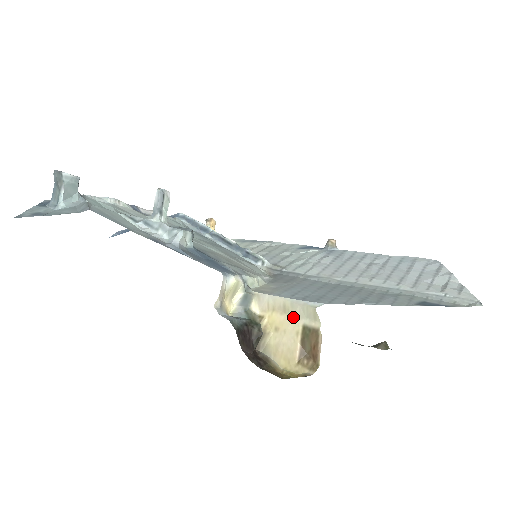
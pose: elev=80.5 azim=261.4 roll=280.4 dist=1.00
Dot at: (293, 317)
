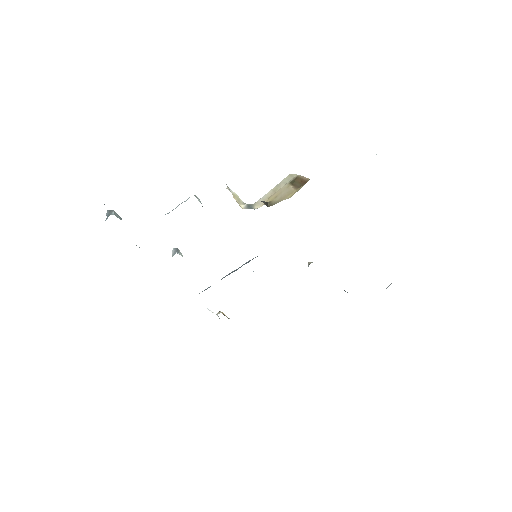
Dot at: (281, 188)
